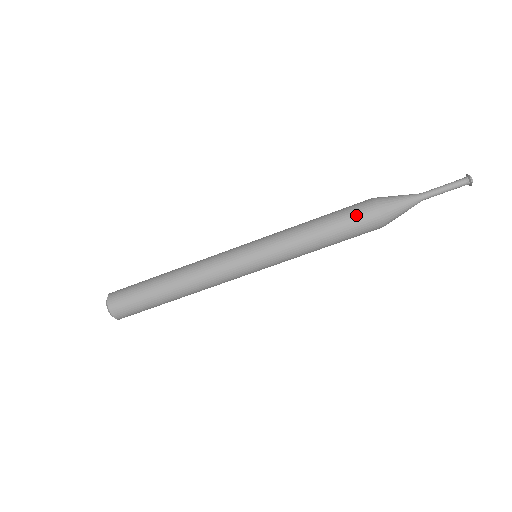
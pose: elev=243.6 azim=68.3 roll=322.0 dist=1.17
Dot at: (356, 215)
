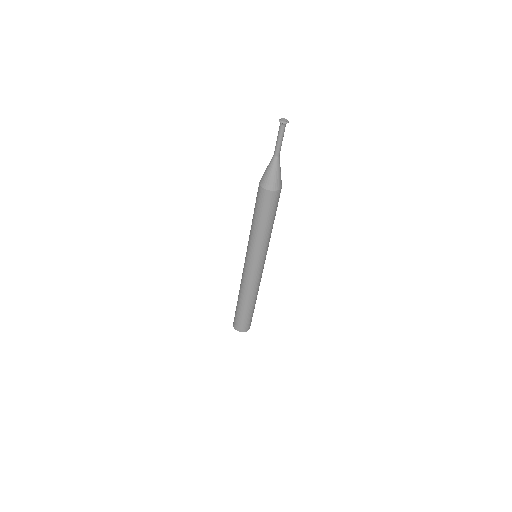
Dot at: (257, 198)
